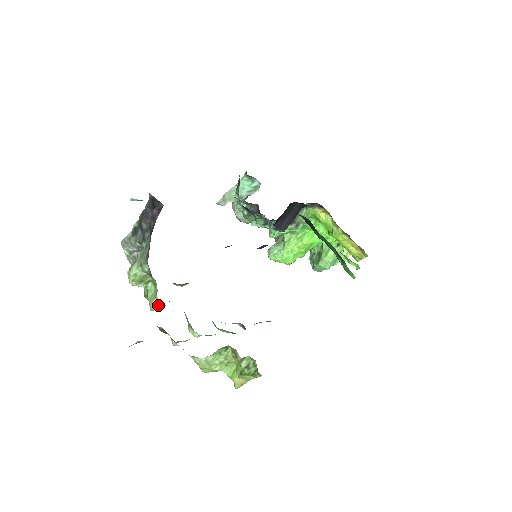
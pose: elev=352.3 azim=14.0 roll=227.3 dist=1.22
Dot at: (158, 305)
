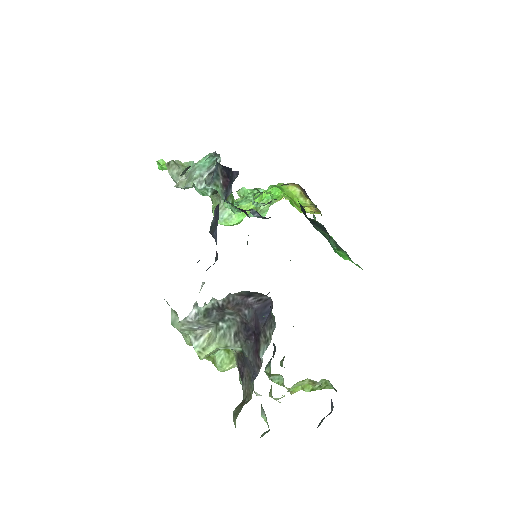
Dot at: (233, 367)
